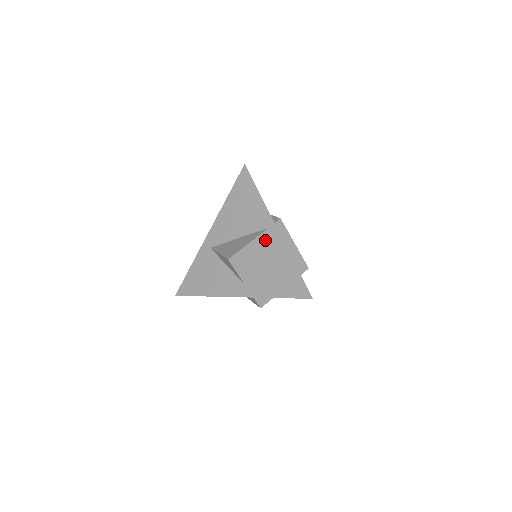
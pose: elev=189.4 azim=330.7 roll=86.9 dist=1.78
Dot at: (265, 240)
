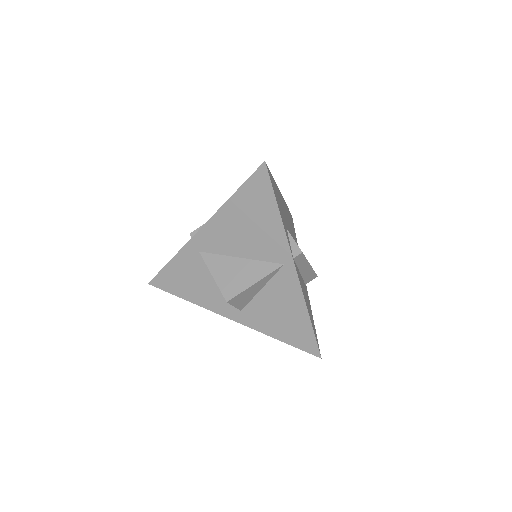
Dot at: (277, 276)
